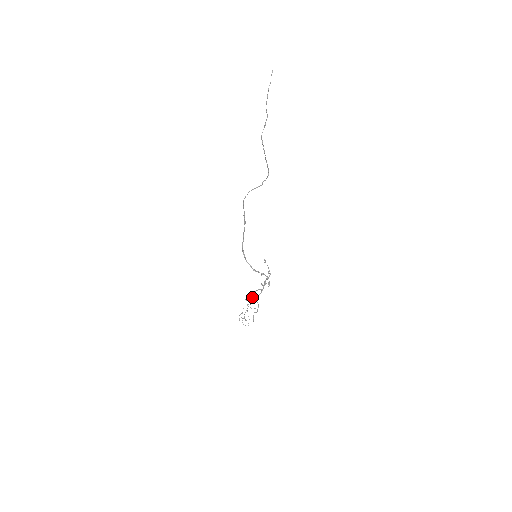
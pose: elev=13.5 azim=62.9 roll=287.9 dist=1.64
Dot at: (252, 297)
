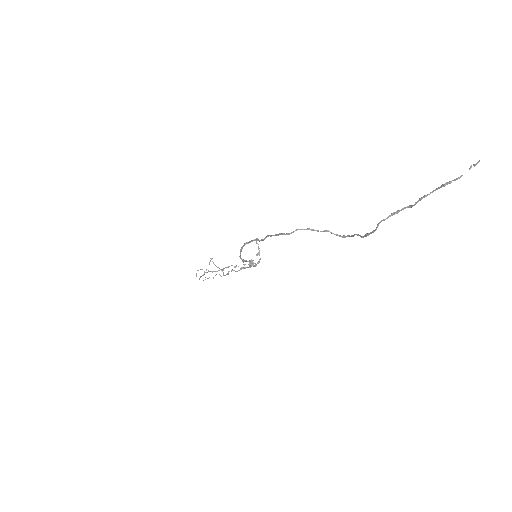
Dot at: (224, 268)
